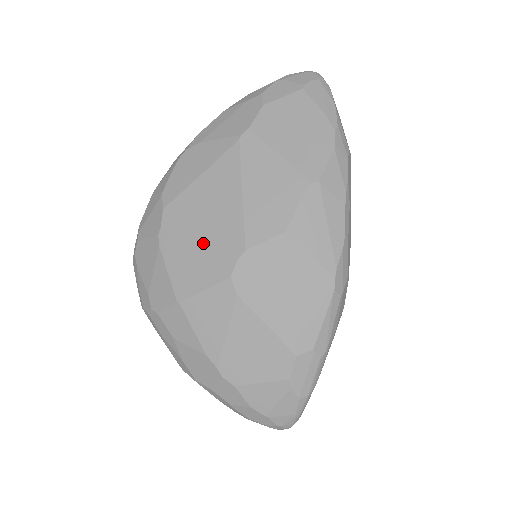
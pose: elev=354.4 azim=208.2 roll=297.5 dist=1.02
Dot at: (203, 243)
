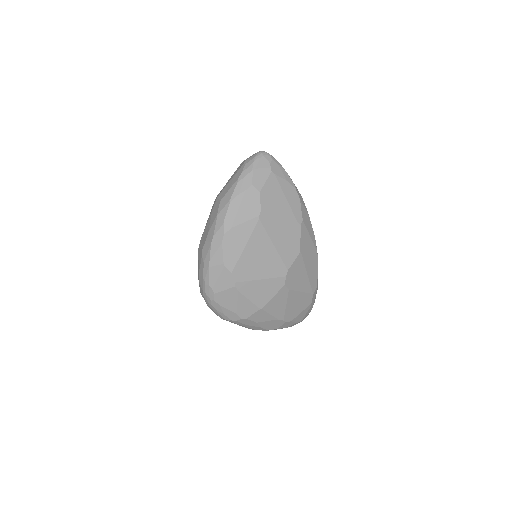
Dot at: (264, 278)
